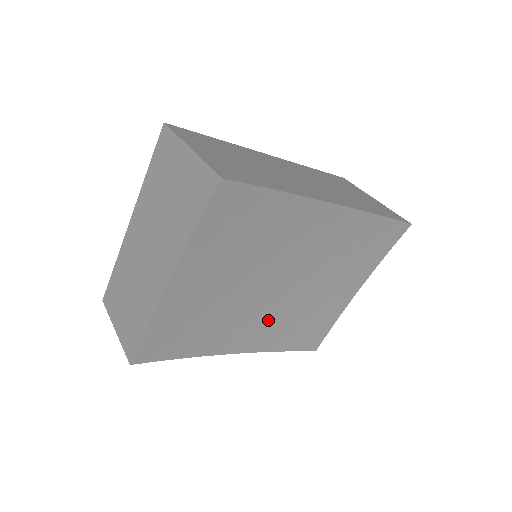
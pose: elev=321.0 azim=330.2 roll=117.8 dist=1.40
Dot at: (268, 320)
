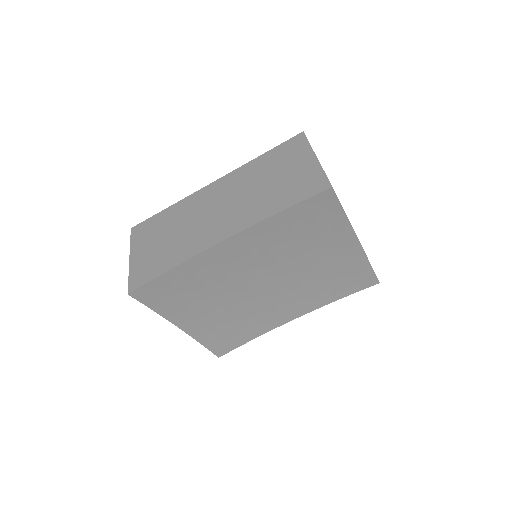
Dot at: (293, 296)
